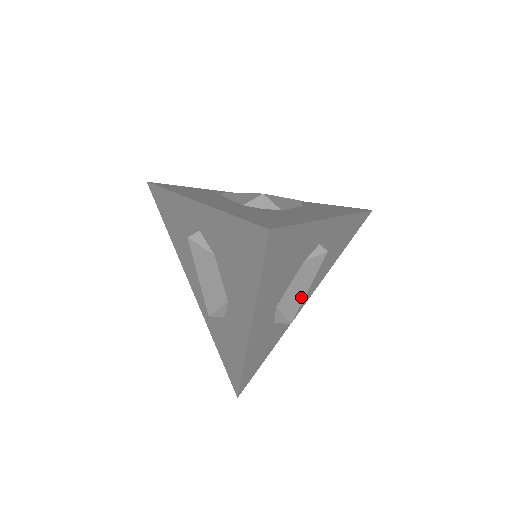
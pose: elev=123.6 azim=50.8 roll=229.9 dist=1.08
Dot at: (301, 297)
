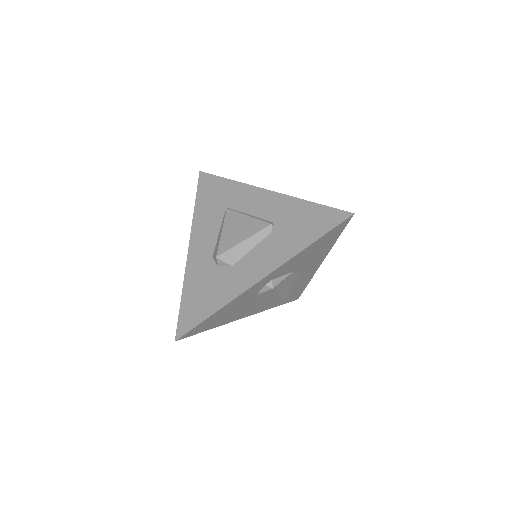
Dot at: (277, 298)
